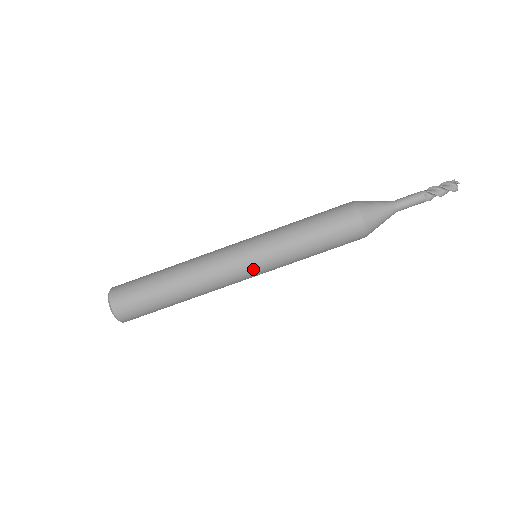
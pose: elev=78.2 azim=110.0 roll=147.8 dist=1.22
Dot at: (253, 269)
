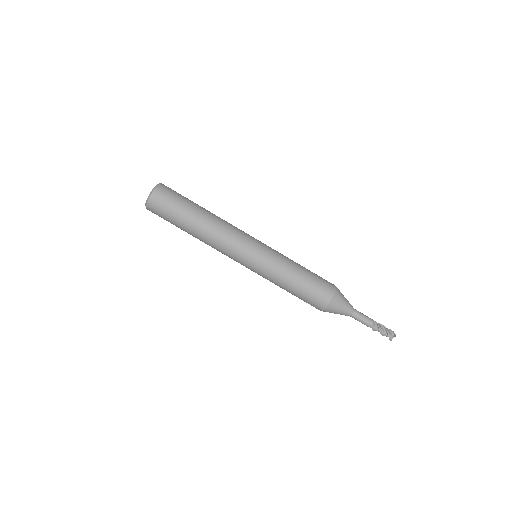
Dot at: (251, 257)
